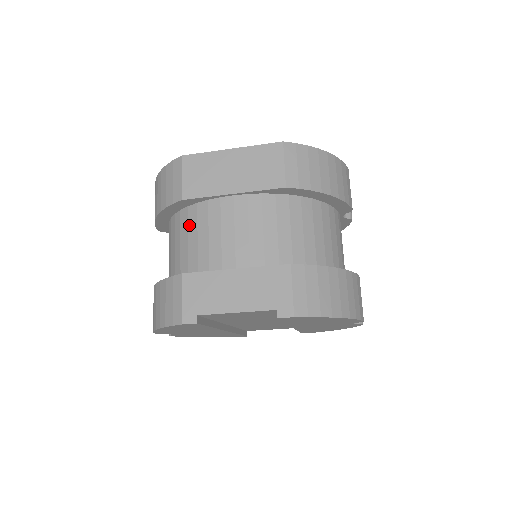
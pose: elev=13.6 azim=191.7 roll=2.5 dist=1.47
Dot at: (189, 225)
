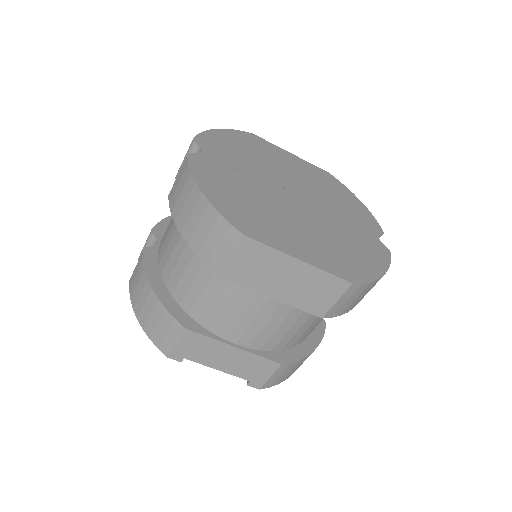
Dot at: (212, 280)
